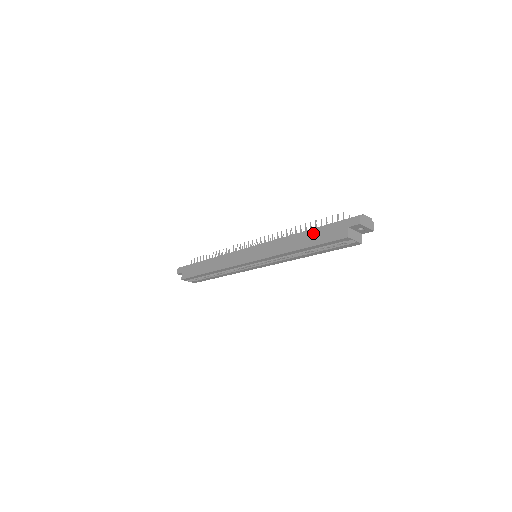
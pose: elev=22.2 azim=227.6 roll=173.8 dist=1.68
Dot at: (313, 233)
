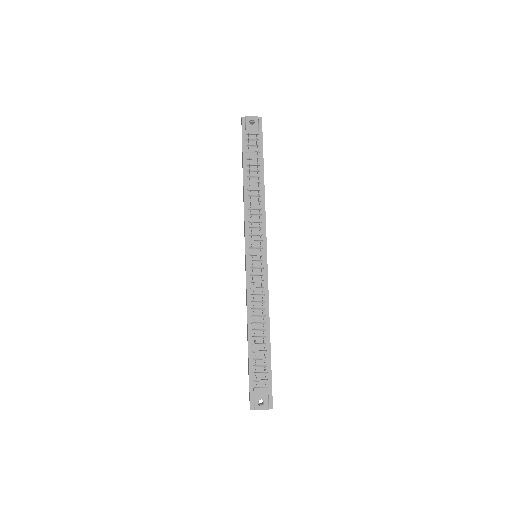
Dot at: (248, 351)
